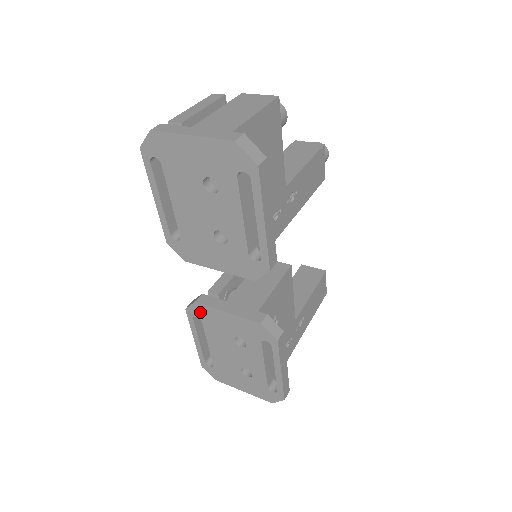
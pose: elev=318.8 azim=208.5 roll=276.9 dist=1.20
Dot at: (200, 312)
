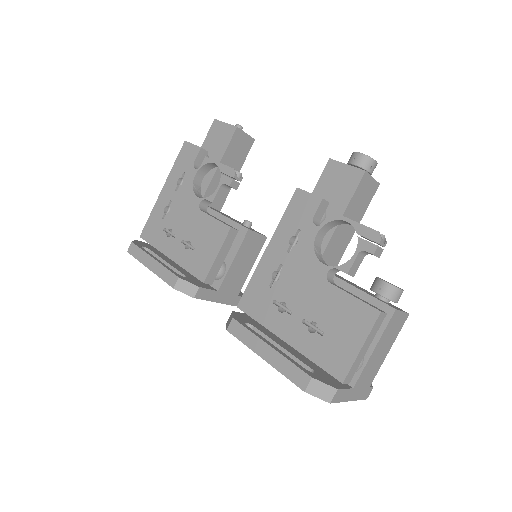
Dot at: occluded
